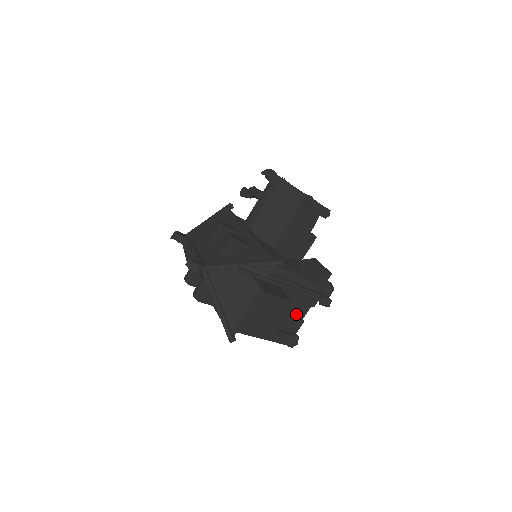
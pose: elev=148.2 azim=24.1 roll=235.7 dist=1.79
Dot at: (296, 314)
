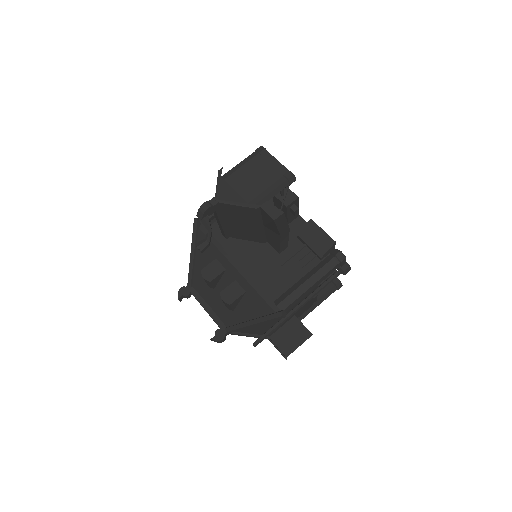
Dot at: occluded
